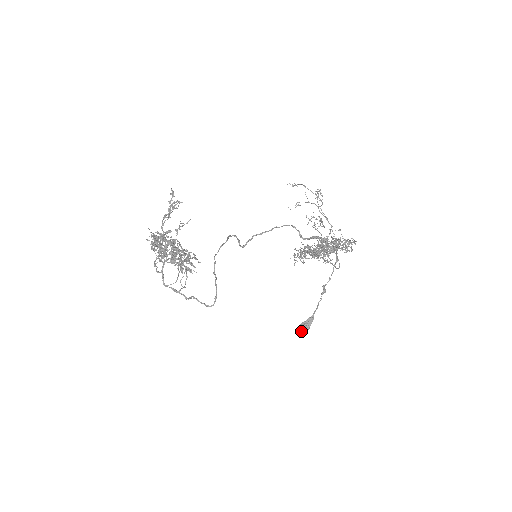
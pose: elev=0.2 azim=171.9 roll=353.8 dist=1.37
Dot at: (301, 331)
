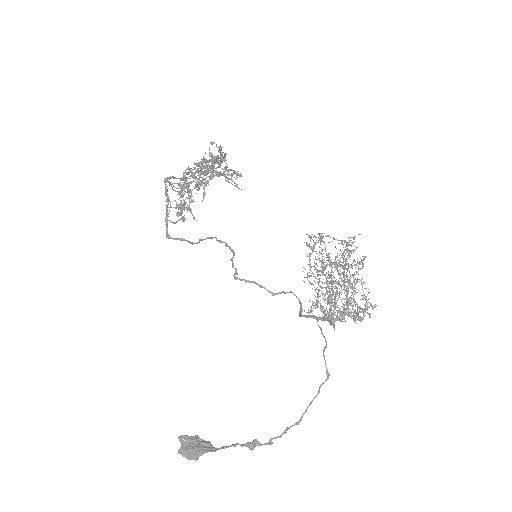
Dot at: (183, 448)
